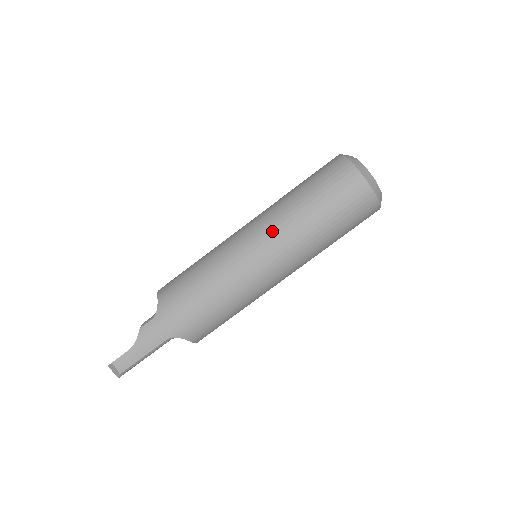
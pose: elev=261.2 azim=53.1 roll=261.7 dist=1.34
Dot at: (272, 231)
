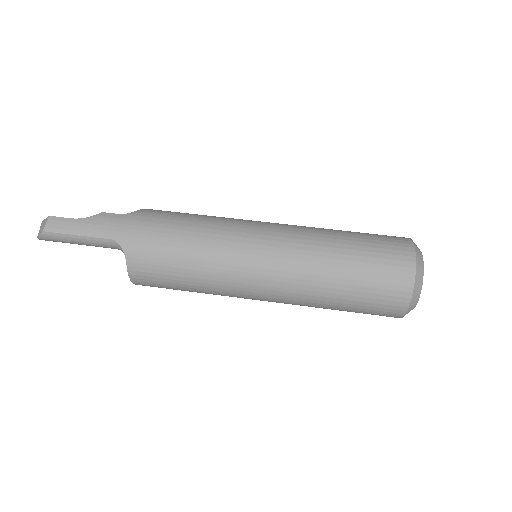
Dot at: (292, 234)
